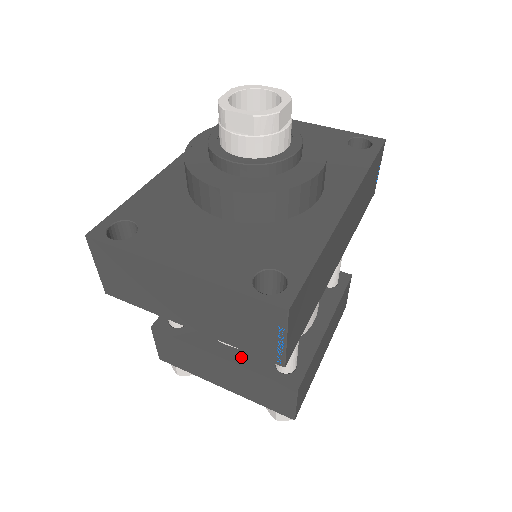
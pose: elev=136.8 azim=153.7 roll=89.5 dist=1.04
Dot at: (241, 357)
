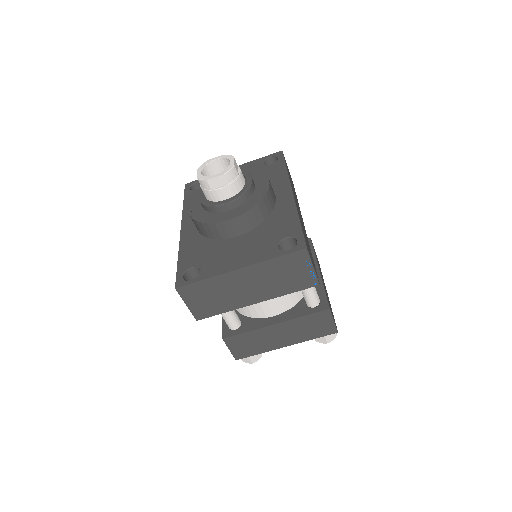
Dot at: (287, 316)
